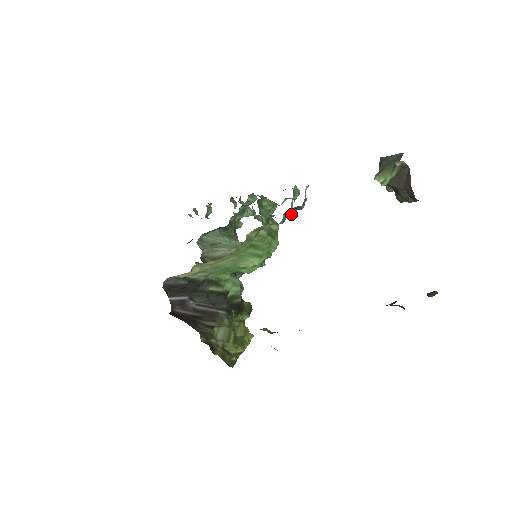
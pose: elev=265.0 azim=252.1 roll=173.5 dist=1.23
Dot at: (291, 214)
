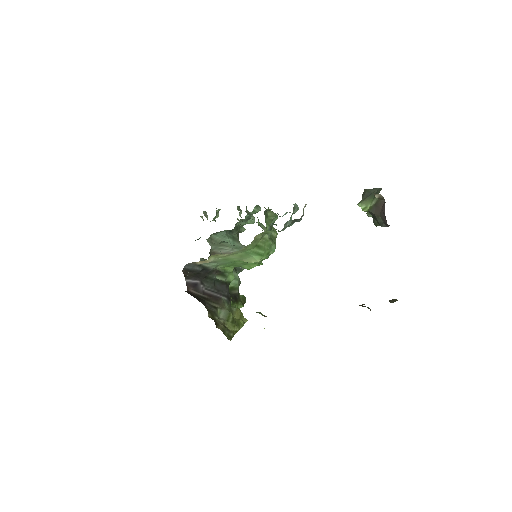
Dot at: (290, 225)
